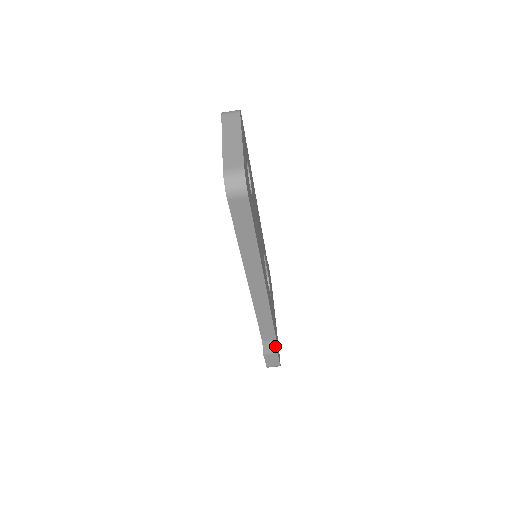
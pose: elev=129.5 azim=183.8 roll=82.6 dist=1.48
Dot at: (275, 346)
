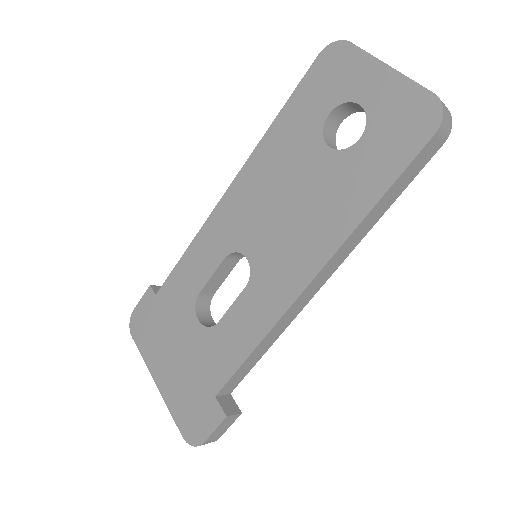
Dot at: (234, 403)
